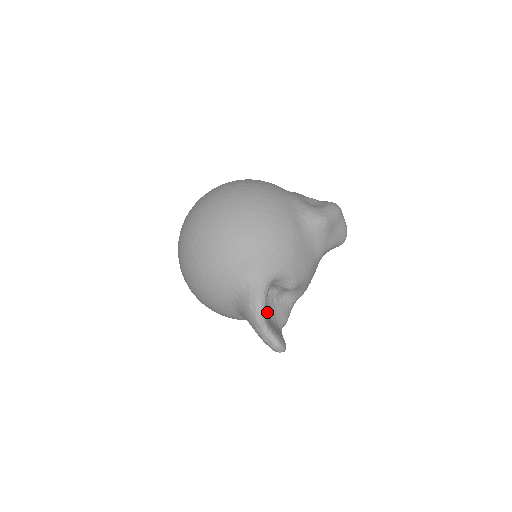
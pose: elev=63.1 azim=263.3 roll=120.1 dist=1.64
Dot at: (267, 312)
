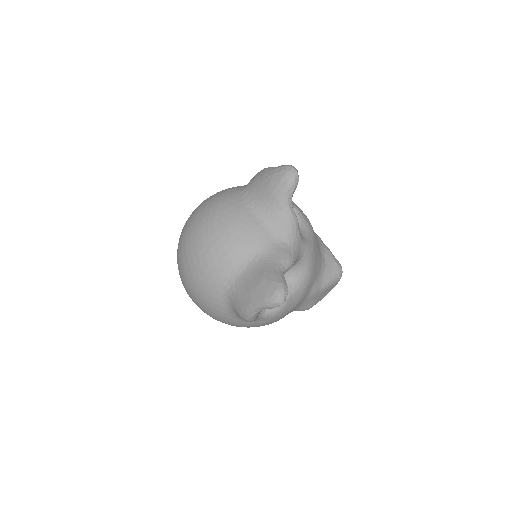
Dot at: occluded
